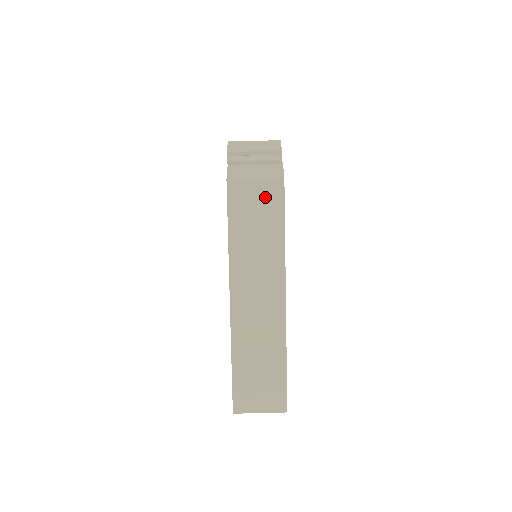
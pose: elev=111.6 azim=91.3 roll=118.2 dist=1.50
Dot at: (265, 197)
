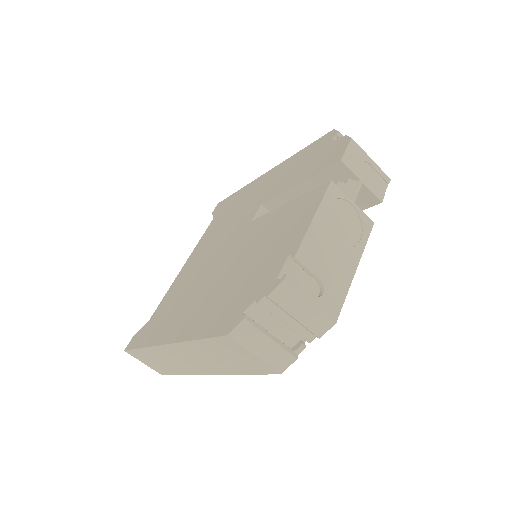
Dot at: (251, 362)
